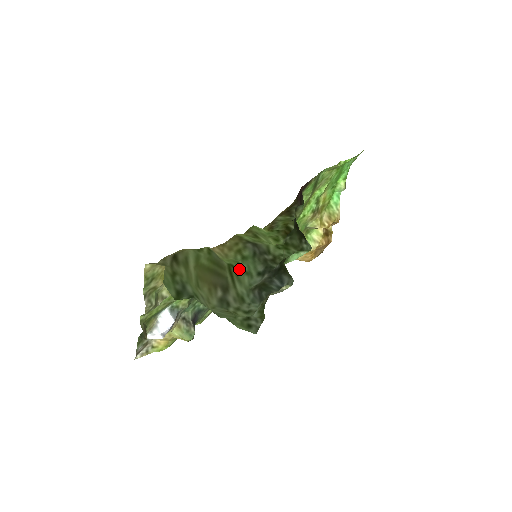
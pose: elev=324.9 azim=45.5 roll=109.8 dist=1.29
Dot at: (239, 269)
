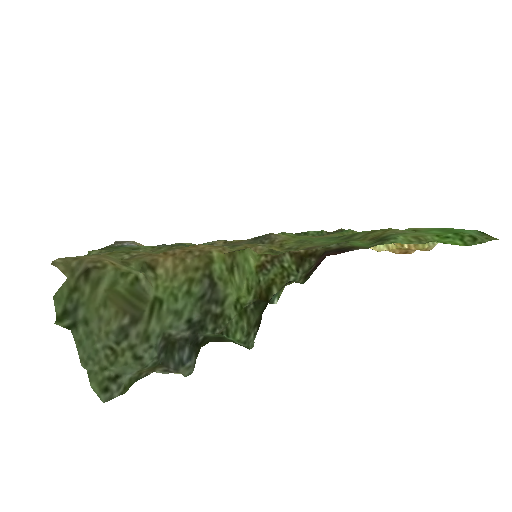
Dot at: (168, 306)
